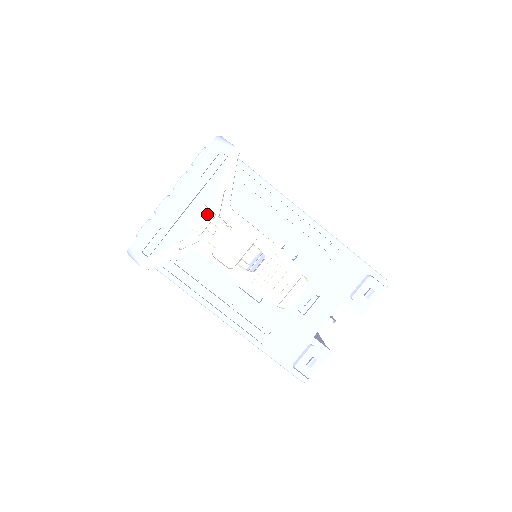
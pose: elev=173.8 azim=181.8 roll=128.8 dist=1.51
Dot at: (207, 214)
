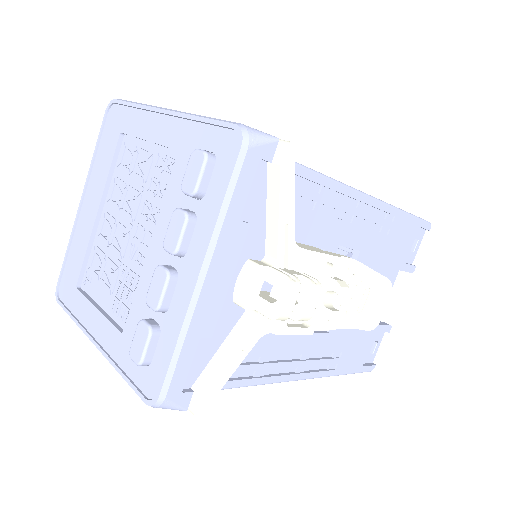
Dot at: (293, 286)
